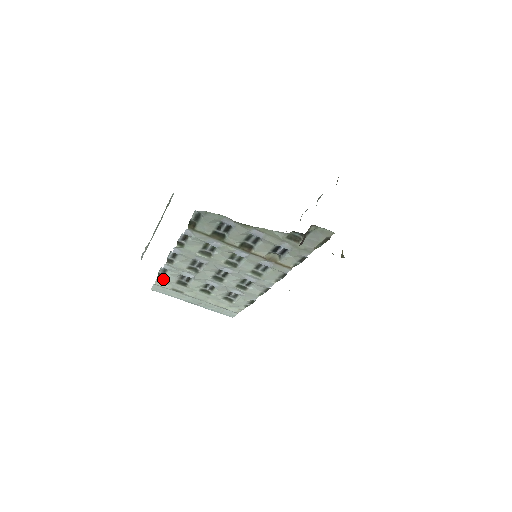
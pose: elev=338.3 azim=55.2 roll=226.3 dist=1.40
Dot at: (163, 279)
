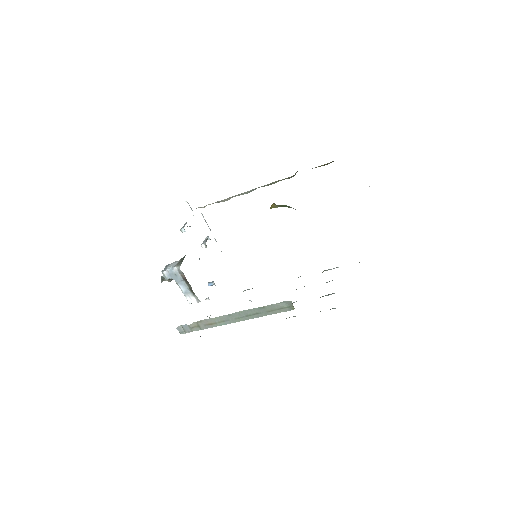
Dot at: occluded
